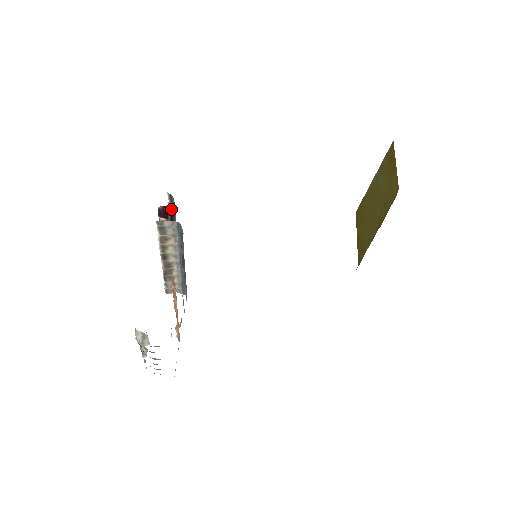
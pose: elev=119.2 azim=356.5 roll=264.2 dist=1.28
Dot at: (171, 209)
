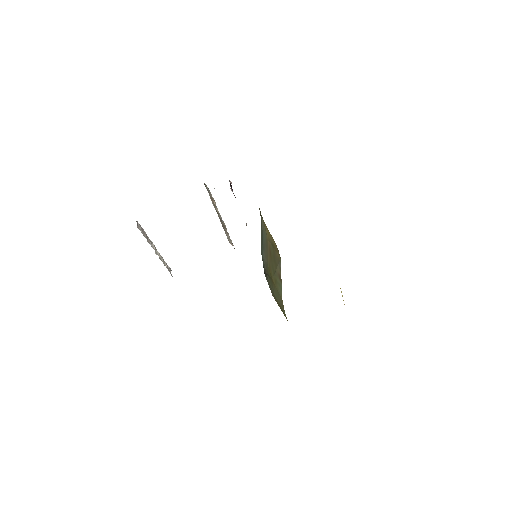
Dot at: occluded
